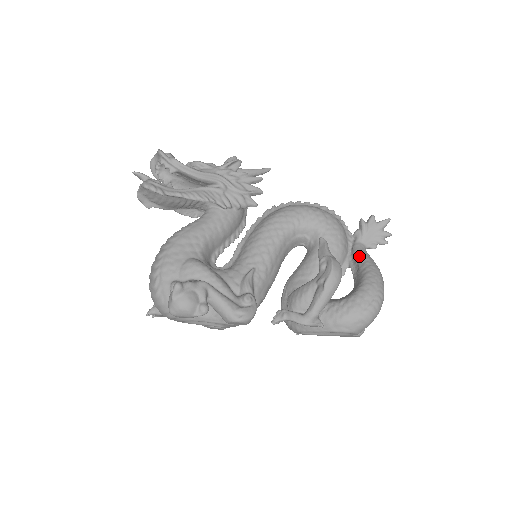
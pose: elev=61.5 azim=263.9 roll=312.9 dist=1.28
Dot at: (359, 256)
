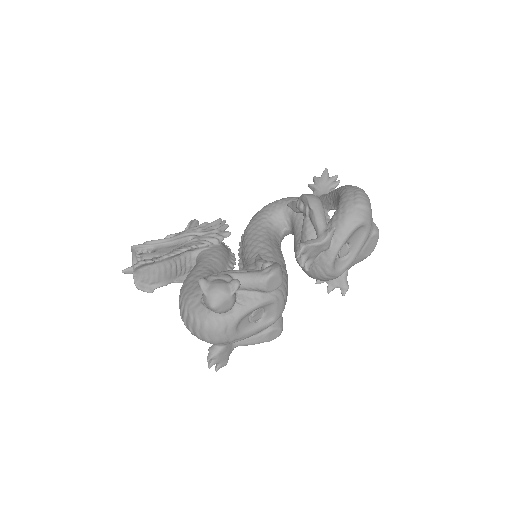
Dot at: (326, 197)
